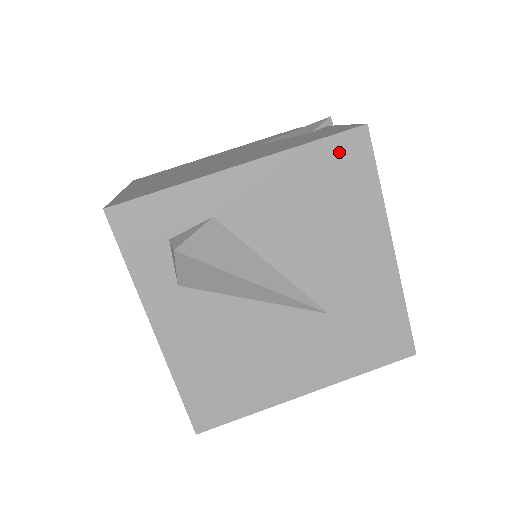
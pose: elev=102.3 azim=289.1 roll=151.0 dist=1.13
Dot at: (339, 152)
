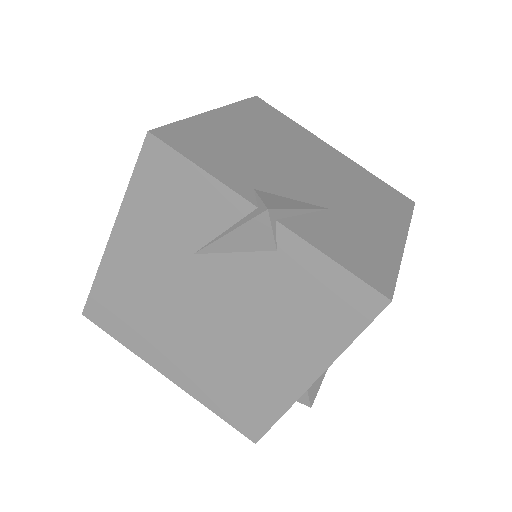
Dot at: occluded
